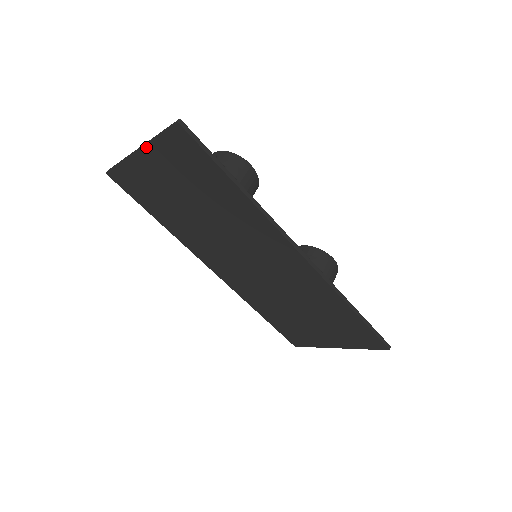
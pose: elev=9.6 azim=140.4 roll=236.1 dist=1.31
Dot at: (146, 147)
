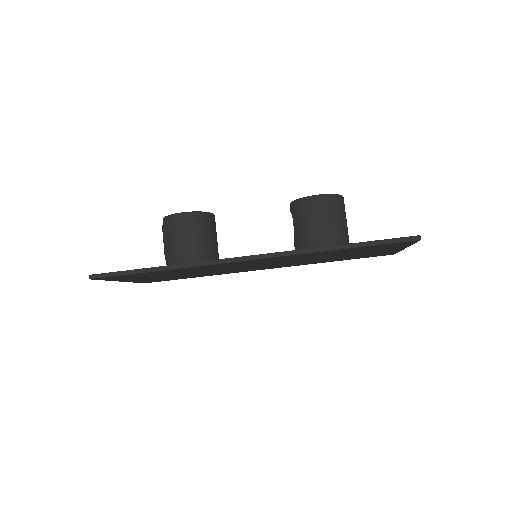
Dot at: occluded
